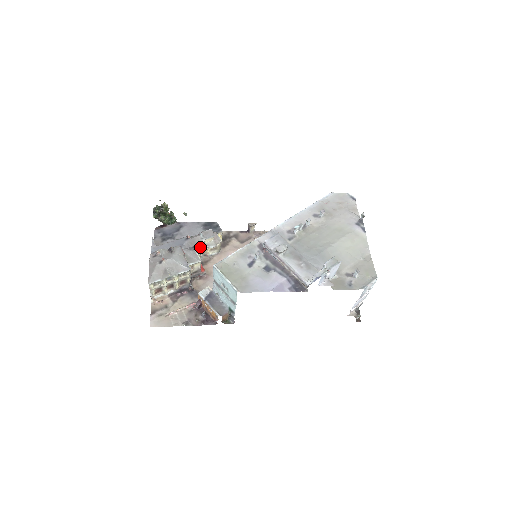
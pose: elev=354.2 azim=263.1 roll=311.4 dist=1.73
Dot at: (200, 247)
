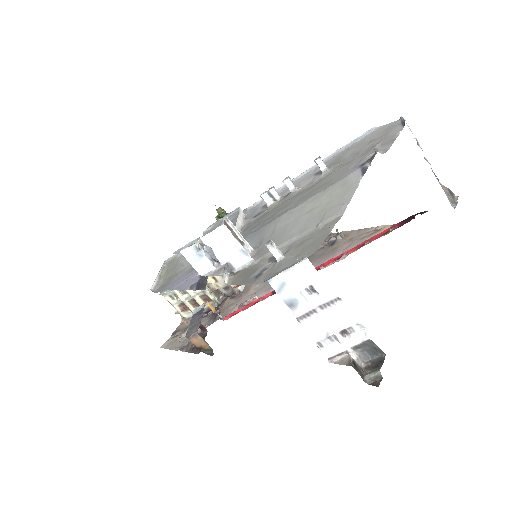
Dot at: occluded
